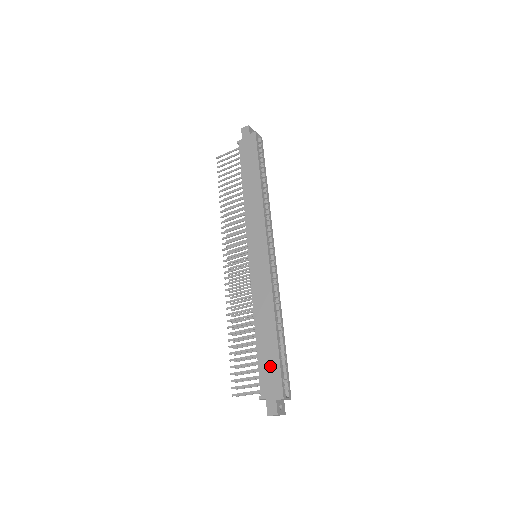
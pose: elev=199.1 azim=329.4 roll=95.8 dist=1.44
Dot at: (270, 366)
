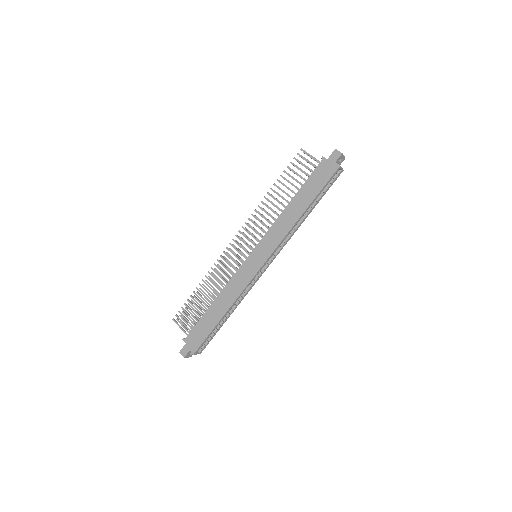
Dot at: (202, 331)
